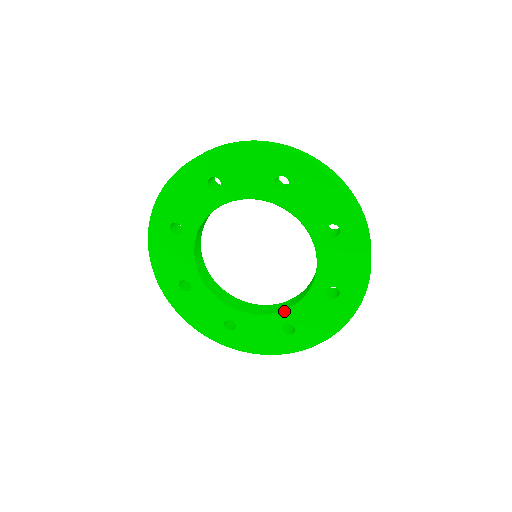
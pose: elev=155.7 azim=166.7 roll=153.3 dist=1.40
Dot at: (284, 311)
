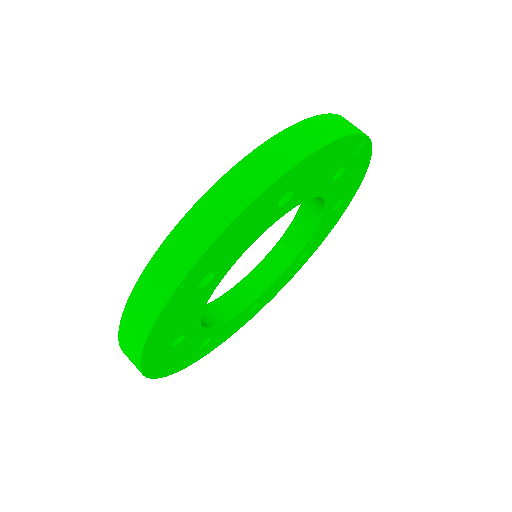
Dot at: (298, 255)
